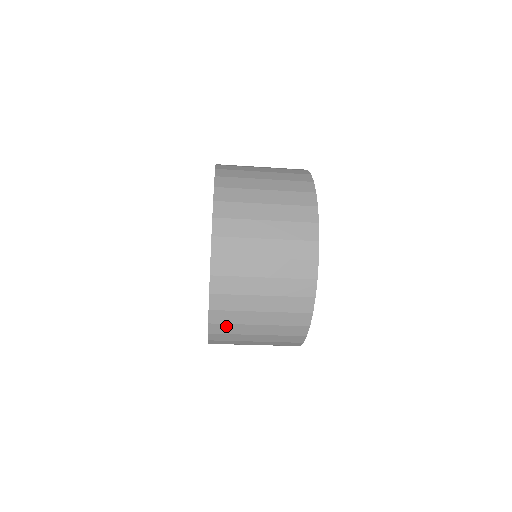
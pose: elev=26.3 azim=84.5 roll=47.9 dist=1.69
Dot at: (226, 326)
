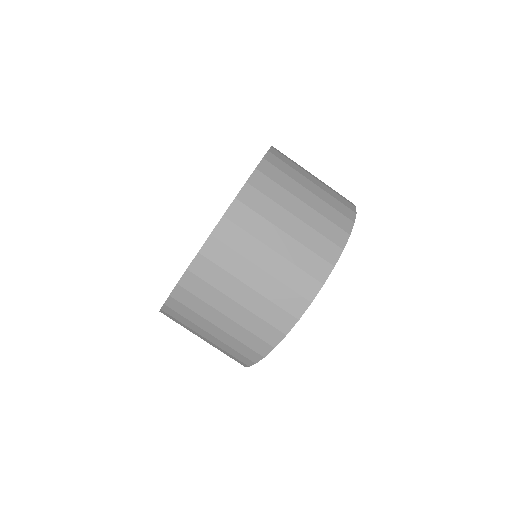
Dot at: (193, 298)
